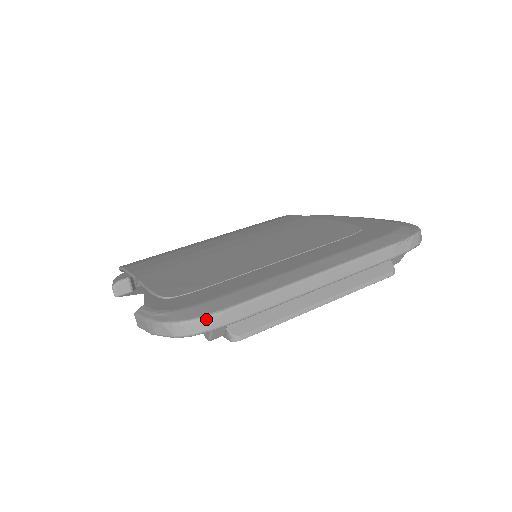
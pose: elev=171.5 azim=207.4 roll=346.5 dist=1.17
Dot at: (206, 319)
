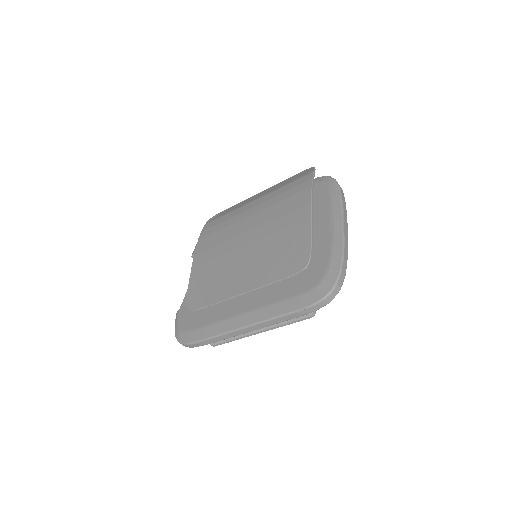
Dot at: (187, 345)
